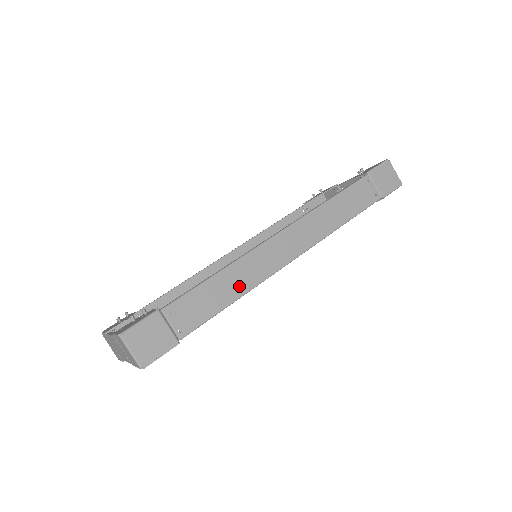
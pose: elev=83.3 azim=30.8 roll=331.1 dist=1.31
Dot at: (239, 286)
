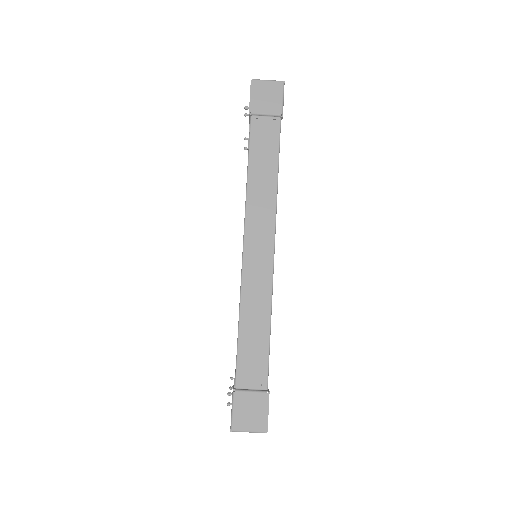
Dot at: (261, 313)
